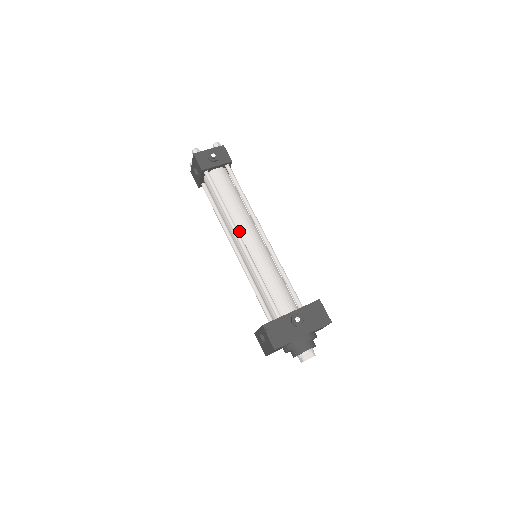
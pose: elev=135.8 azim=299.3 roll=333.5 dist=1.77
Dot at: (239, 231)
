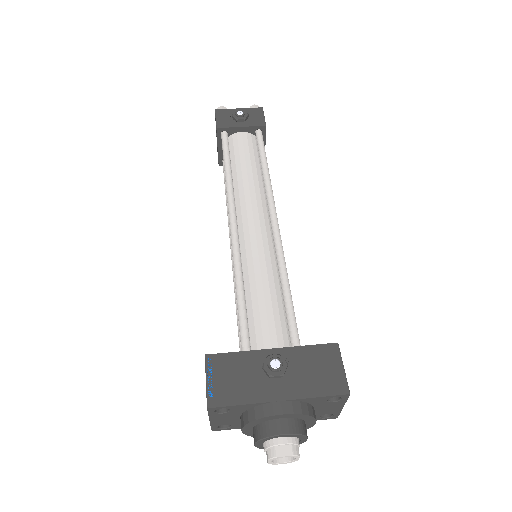
Dot at: (238, 211)
